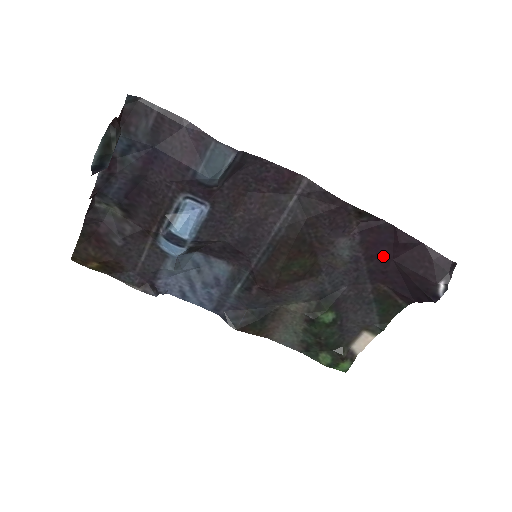
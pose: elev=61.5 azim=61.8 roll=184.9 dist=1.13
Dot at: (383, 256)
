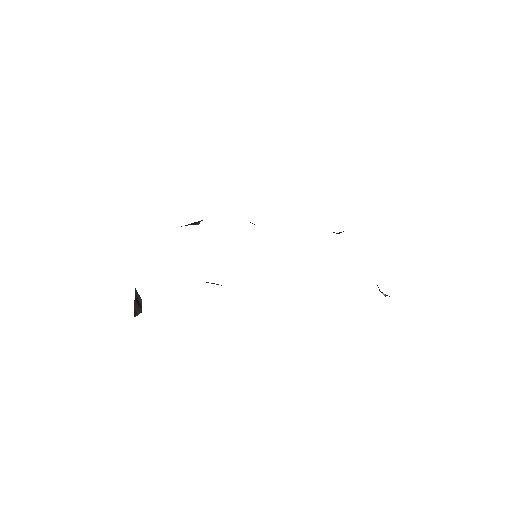
Dot at: occluded
